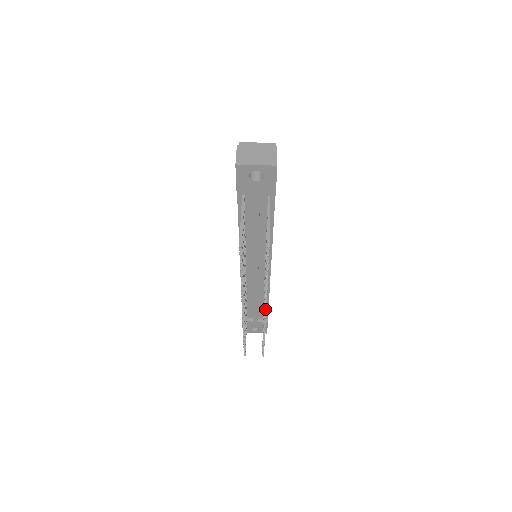
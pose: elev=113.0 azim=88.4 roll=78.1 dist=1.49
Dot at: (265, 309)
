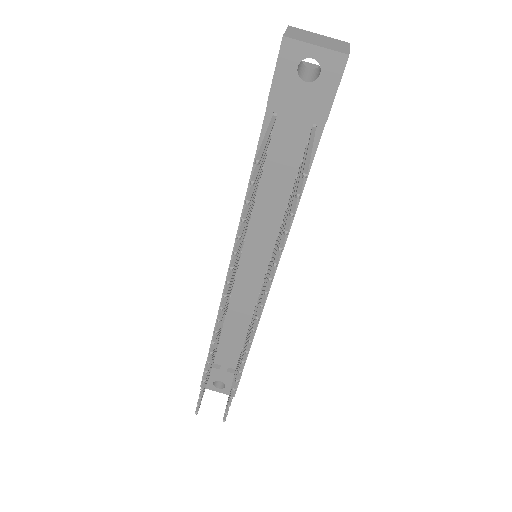
Dot at: (255, 325)
